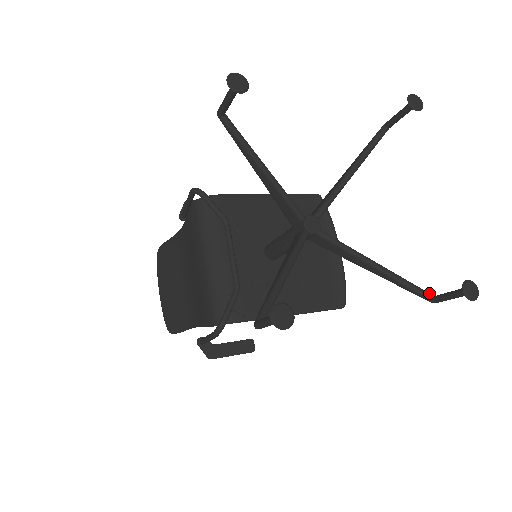
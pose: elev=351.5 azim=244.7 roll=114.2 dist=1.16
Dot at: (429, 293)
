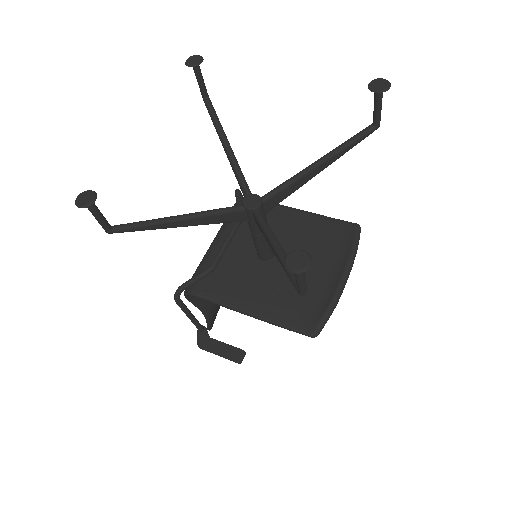
Dot at: occluded
